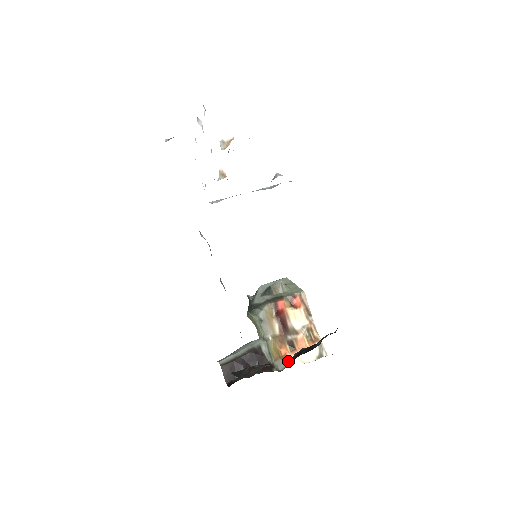
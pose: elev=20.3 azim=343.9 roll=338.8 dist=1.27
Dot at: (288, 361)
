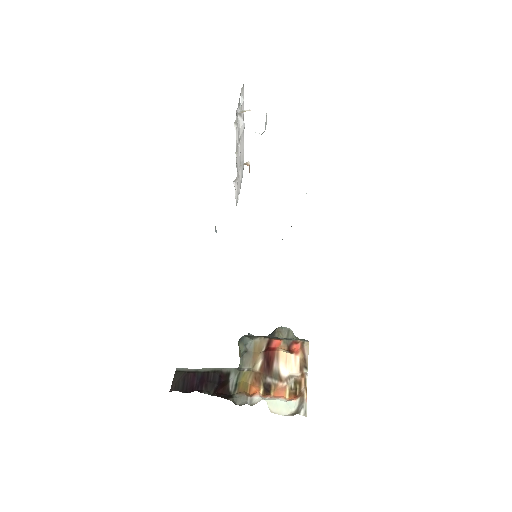
Dot at: (253, 401)
